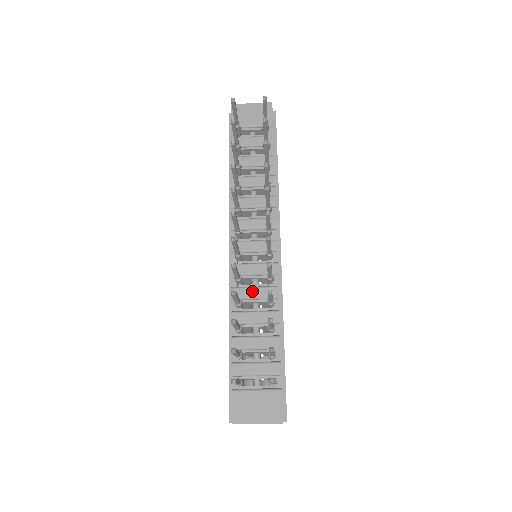
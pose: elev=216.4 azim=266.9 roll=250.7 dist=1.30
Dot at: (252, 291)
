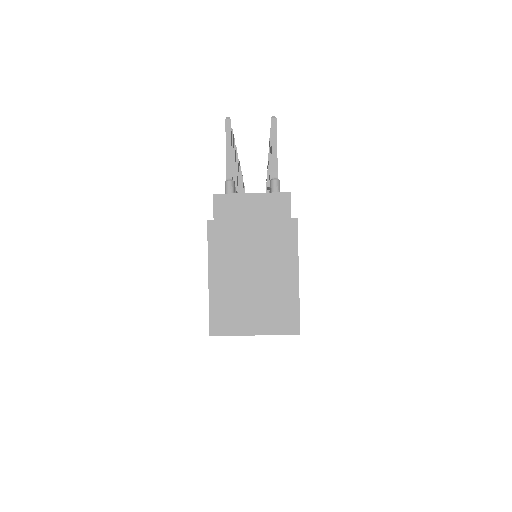
Dot at: occluded
